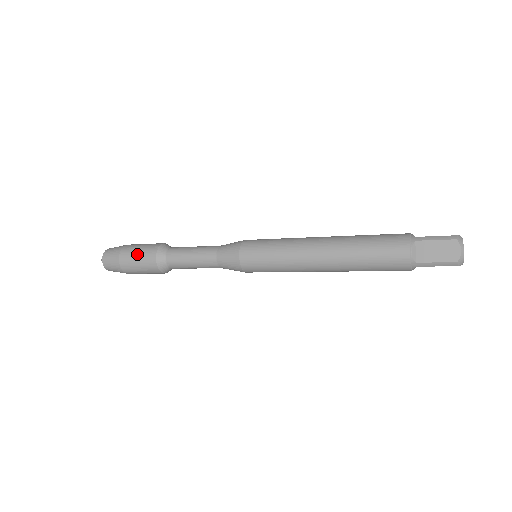
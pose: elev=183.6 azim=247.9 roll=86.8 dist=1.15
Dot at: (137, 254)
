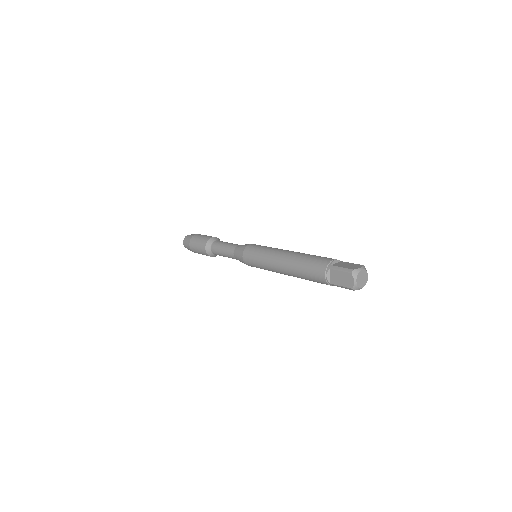
Dot at: (197, 245)
